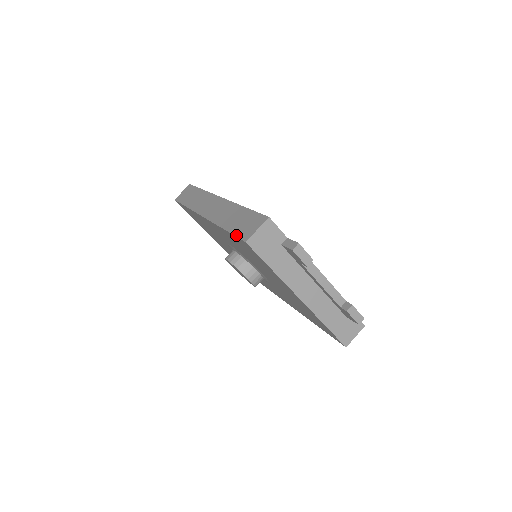
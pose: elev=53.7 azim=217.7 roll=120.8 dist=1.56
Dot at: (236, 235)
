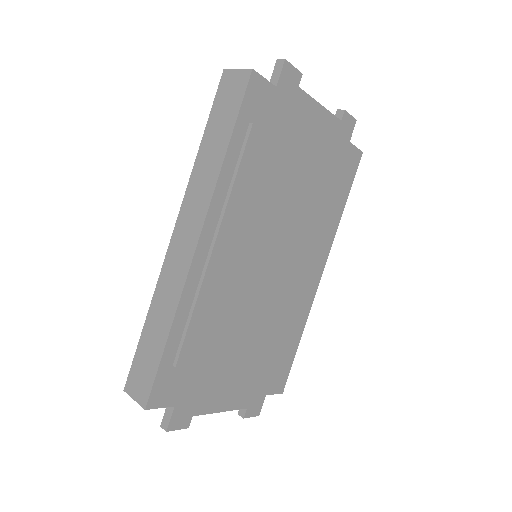
Dot at: (133, 362)
